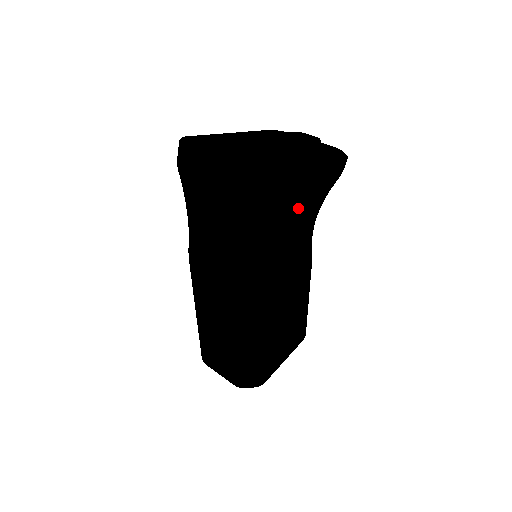
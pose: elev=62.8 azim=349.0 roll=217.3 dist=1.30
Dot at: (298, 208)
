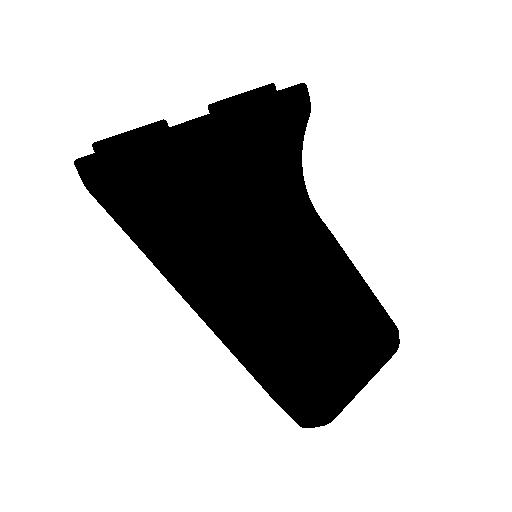
Dot at: (230, 179)
